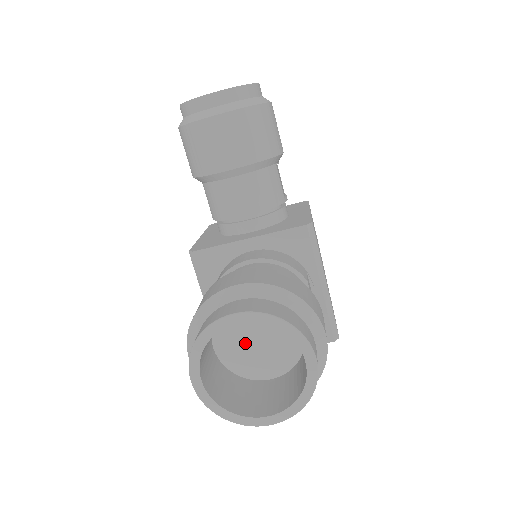
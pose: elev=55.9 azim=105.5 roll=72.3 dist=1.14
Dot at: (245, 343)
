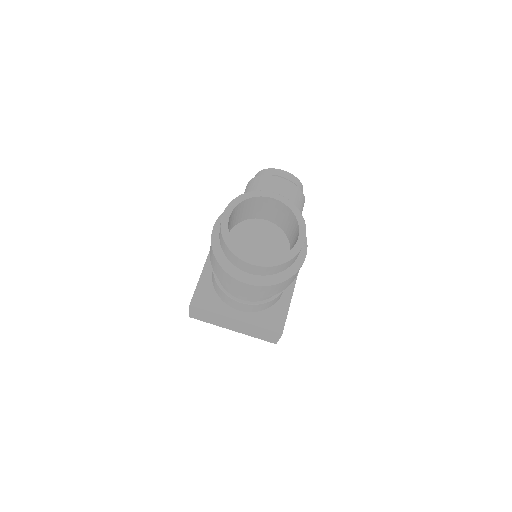
Dot at: (249, 245)
